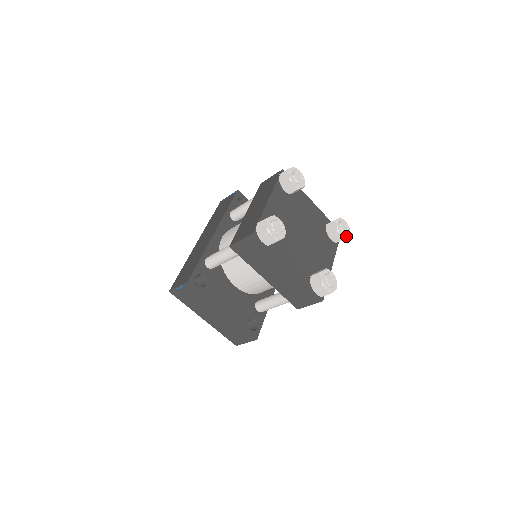
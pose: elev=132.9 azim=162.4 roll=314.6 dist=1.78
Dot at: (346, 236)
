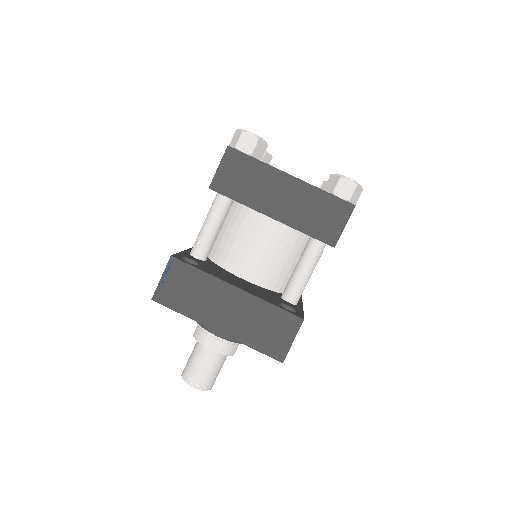
Dot at: occluded
